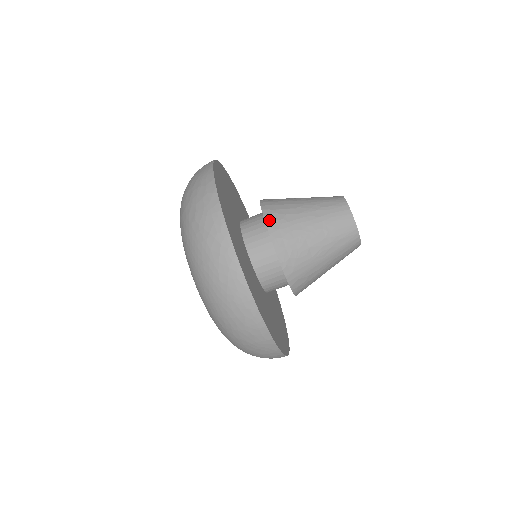
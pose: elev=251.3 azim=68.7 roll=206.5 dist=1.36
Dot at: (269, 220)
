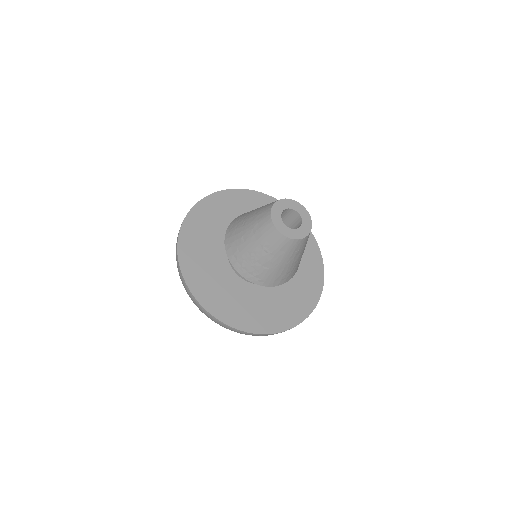
Dot at: (229, 255)
